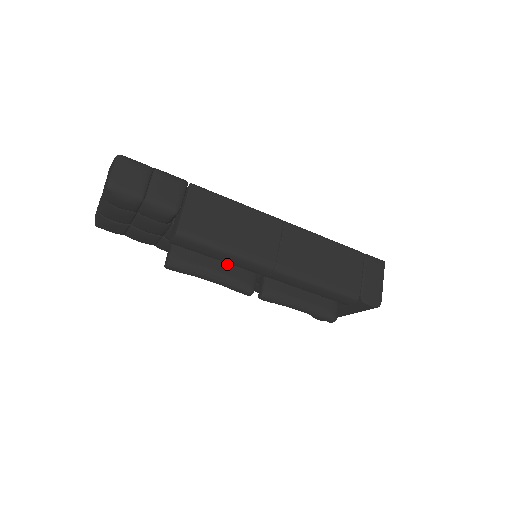
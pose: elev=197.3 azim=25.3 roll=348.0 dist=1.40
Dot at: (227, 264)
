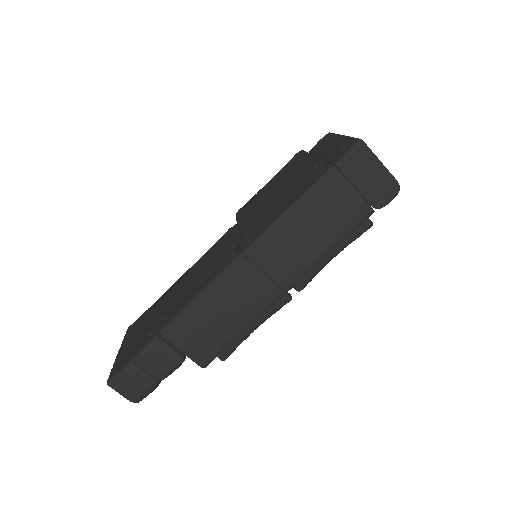
Dot at: occluded
